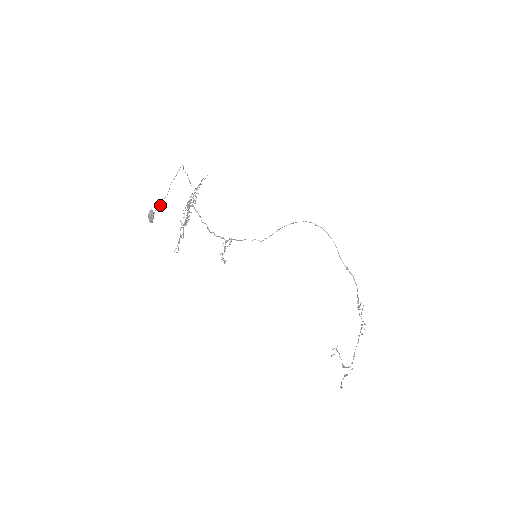
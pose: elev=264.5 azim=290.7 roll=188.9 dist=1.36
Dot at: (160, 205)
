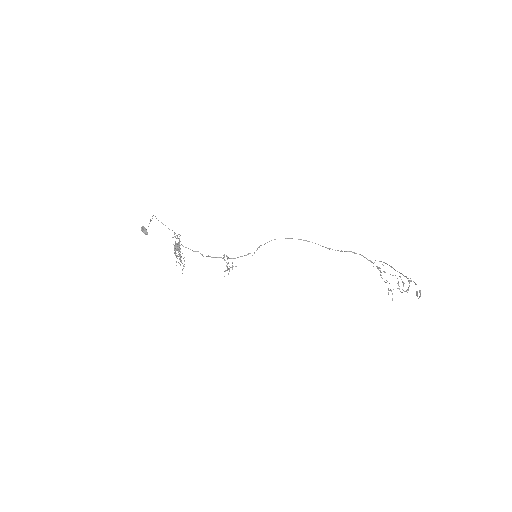
Dot at: (148, 226)
